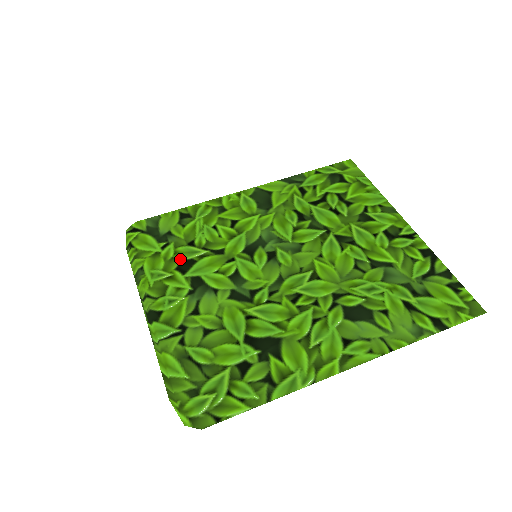
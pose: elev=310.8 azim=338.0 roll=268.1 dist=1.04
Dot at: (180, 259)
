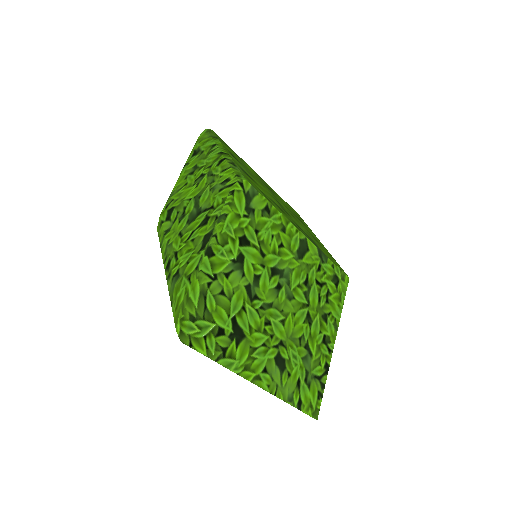
Dot at: (245, 234)
